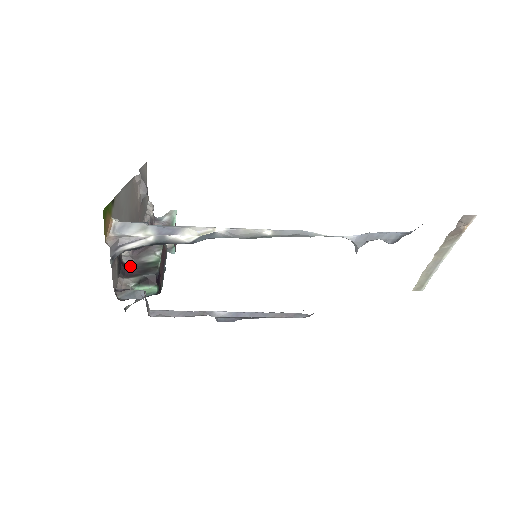
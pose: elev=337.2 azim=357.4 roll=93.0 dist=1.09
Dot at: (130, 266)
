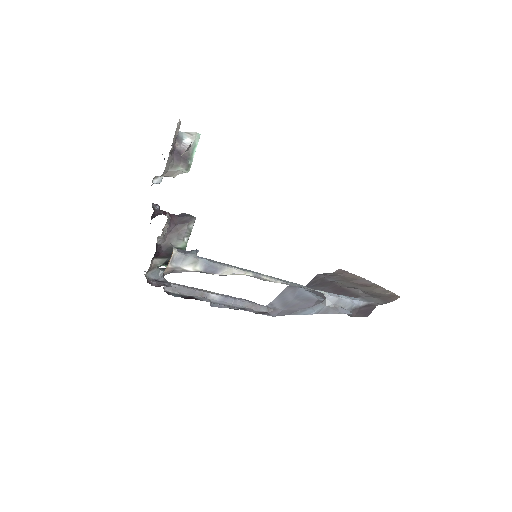
Dot at: (161, 247)
